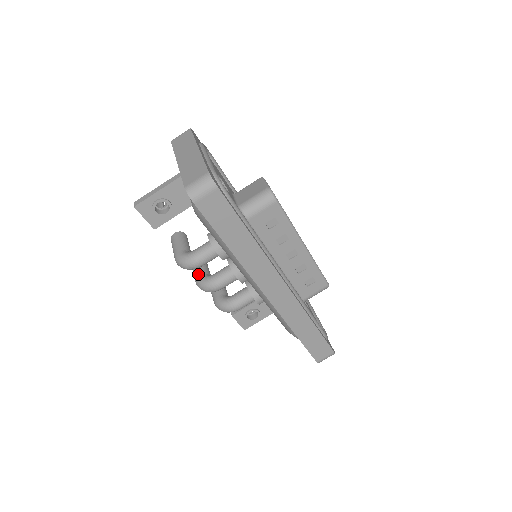
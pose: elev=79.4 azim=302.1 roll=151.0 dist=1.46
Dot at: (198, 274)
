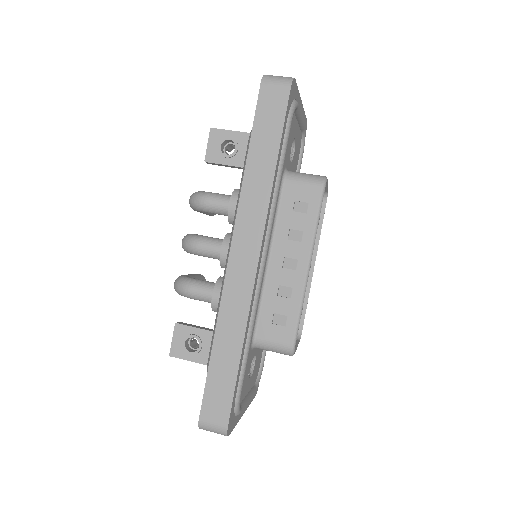
Dot at: occluded
